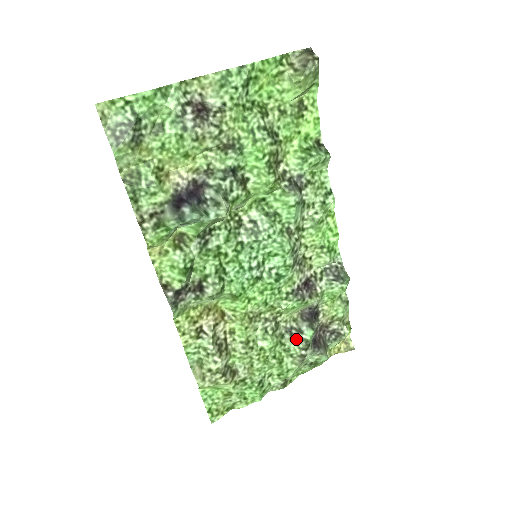
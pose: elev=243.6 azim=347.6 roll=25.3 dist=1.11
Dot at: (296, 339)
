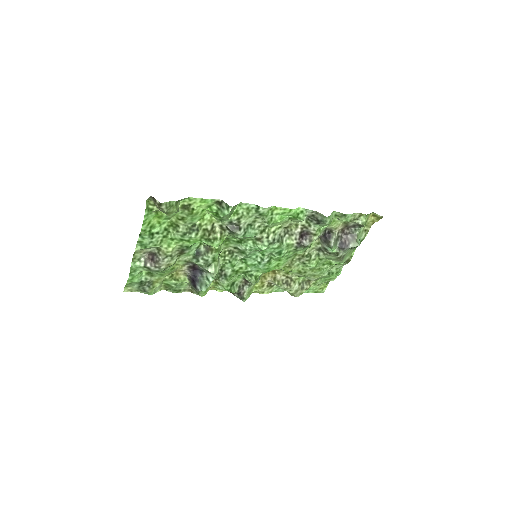
Dot at: (327, 254)
